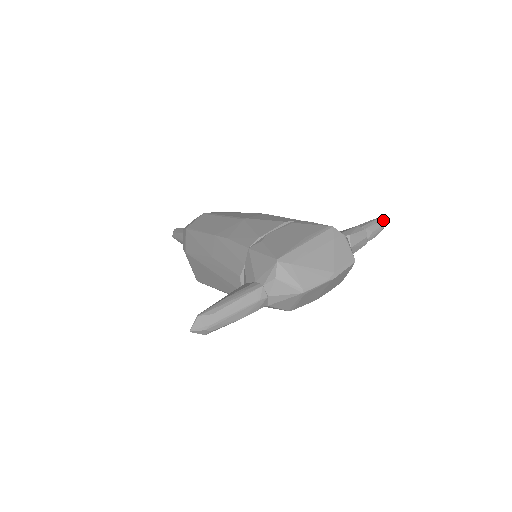
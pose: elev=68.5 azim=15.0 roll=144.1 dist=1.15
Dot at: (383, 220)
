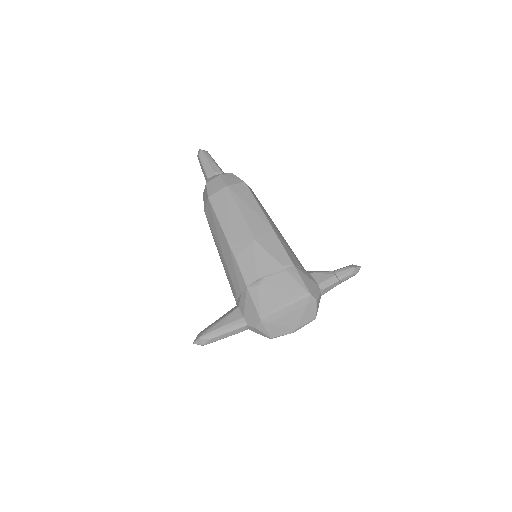
Dot at: (359, 267)
